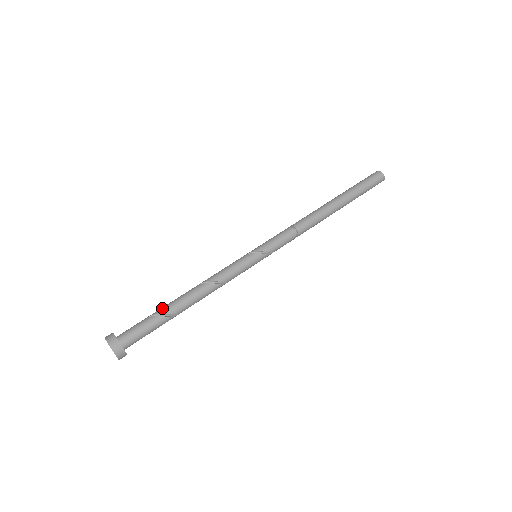
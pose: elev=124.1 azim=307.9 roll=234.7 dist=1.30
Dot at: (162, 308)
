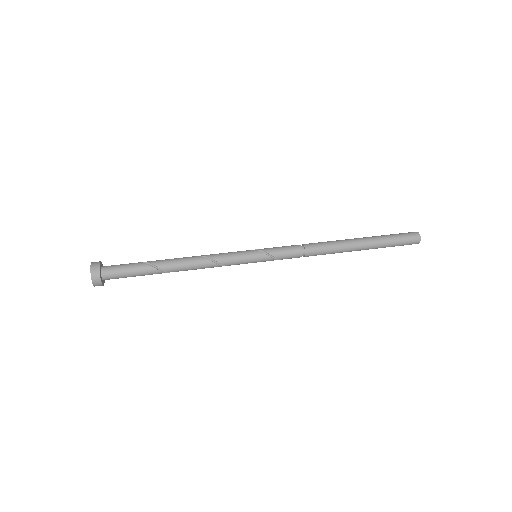
Dot at: (151, 261)
